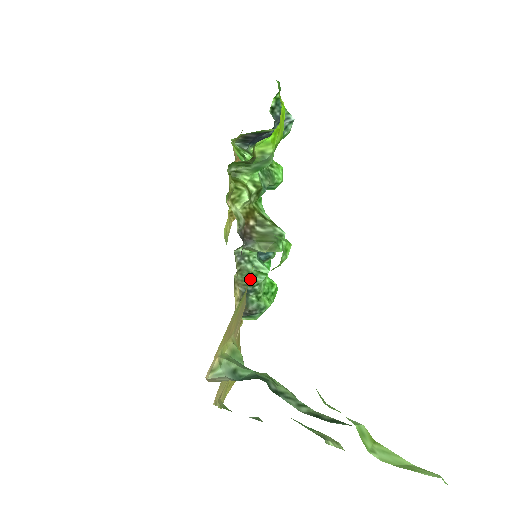
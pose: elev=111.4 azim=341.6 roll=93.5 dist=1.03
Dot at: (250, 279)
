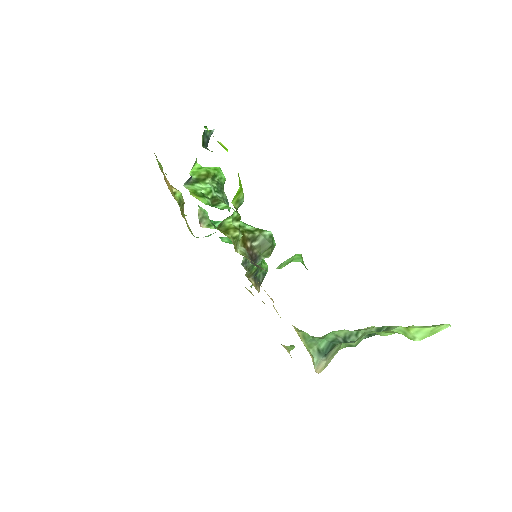
Dot at: (255, 268)
